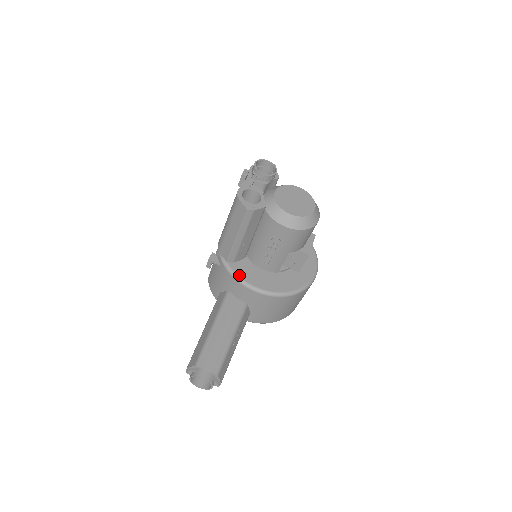
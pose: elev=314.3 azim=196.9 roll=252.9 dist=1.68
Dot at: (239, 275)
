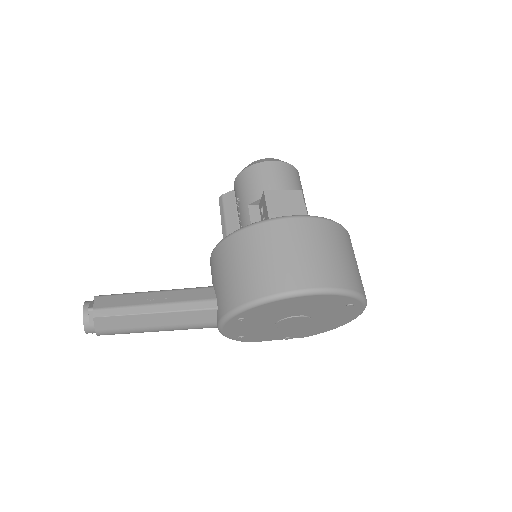
Dot at: occluded
